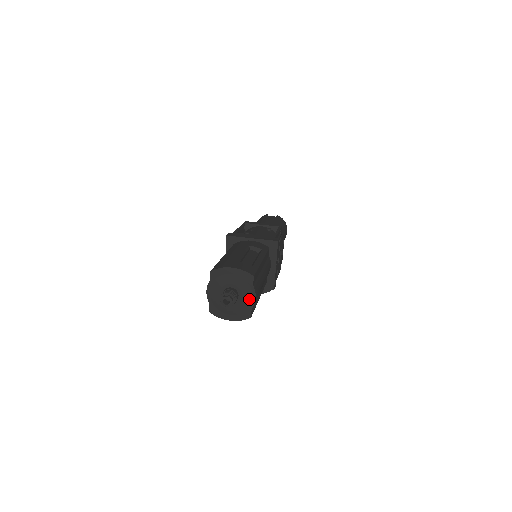
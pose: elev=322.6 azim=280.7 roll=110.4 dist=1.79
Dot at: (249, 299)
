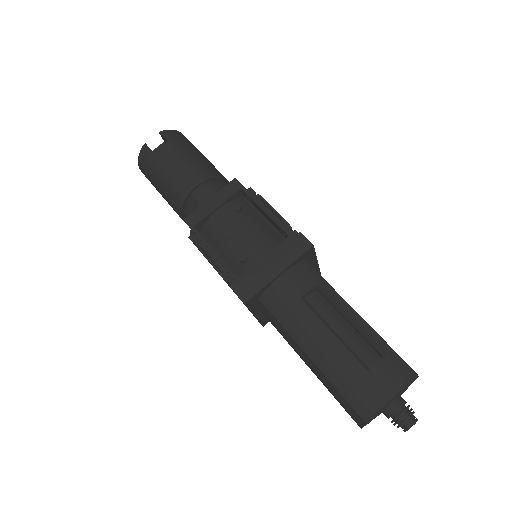
Dot at: occluded
